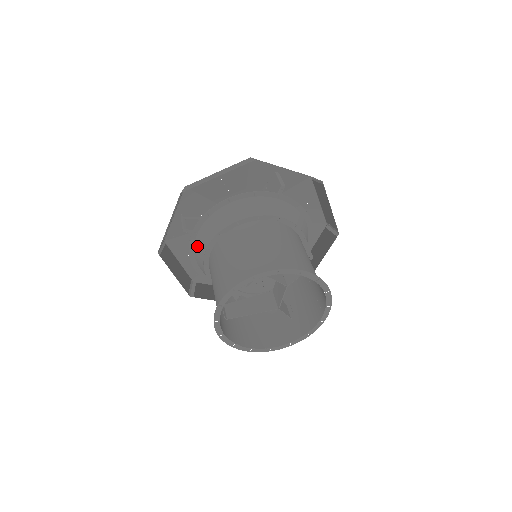
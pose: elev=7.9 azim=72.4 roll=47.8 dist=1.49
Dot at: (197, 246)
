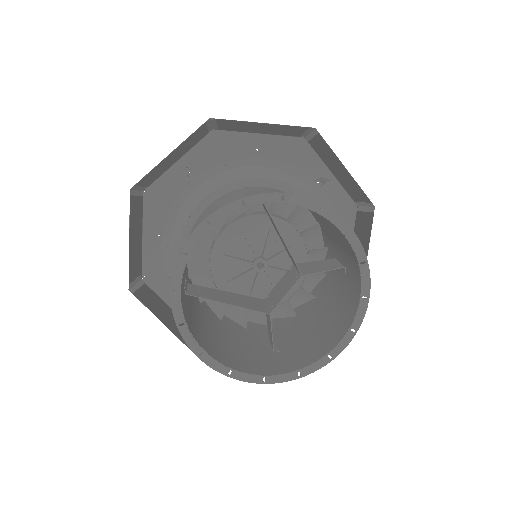
Dot at: (188, 203)
